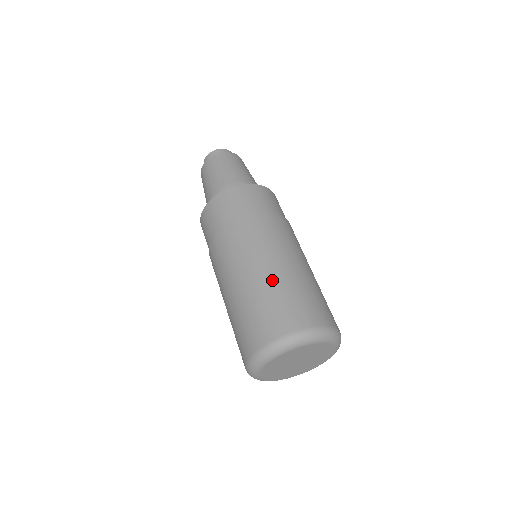
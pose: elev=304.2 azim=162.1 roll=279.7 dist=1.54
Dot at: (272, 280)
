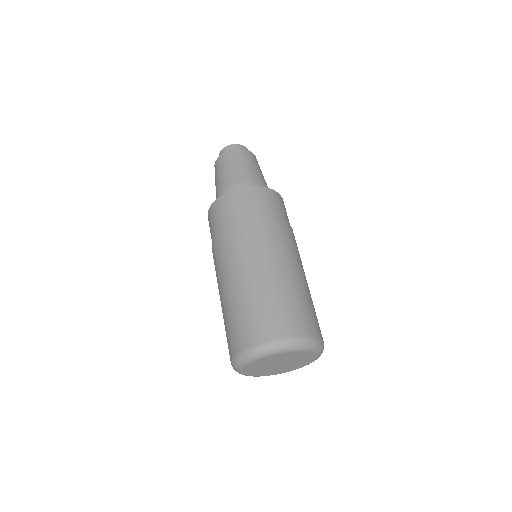
Dot at: (287, 284)
